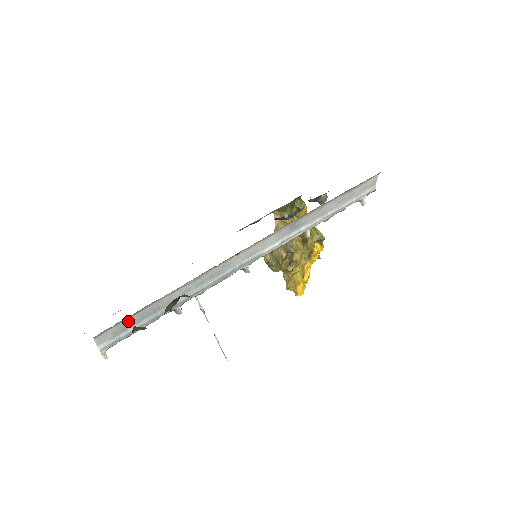
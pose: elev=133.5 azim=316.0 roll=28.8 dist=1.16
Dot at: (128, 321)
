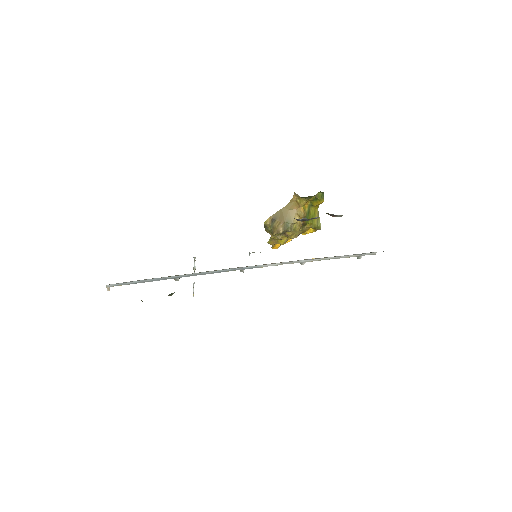
Dot at: (137, 280)
